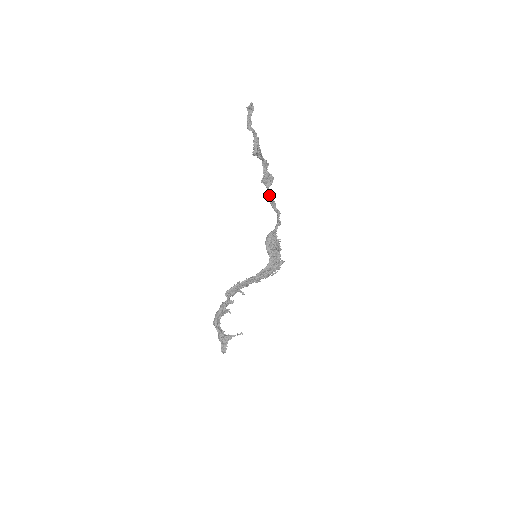
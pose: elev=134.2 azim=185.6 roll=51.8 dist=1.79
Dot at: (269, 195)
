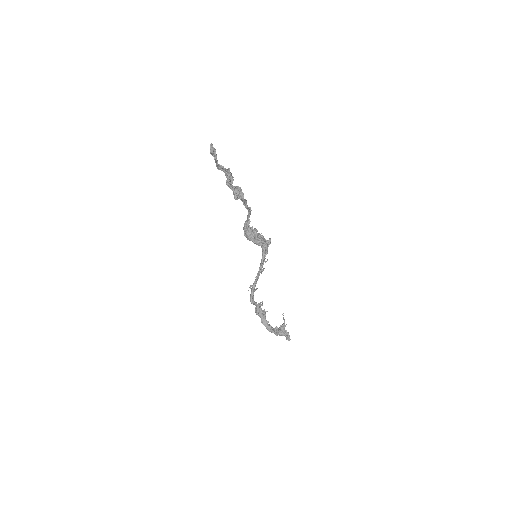
Dot at: (244, 204)
